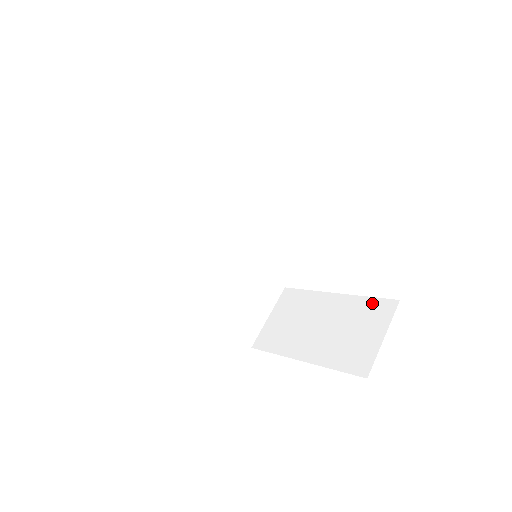
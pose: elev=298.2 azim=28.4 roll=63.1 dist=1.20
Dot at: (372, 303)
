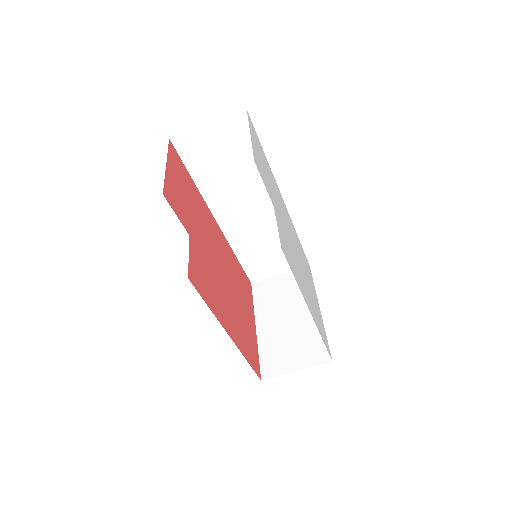
Dot at: (321, 343)
